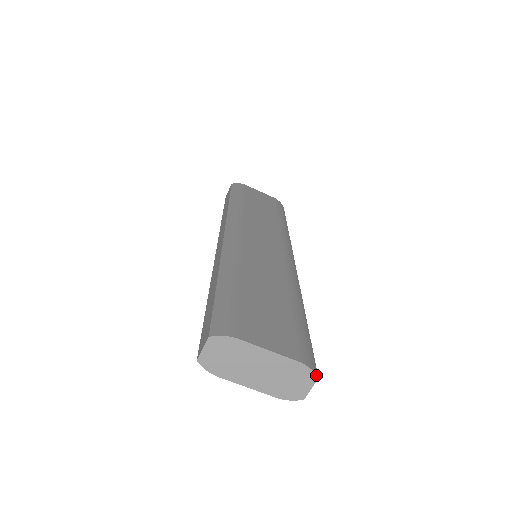
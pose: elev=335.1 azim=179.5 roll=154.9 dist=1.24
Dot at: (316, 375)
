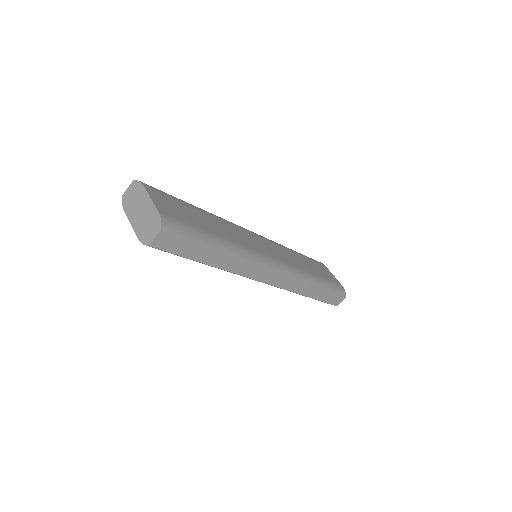
Dot at: (161, 226)
